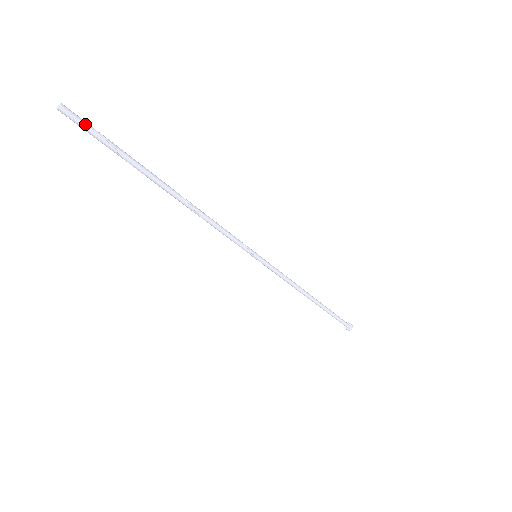
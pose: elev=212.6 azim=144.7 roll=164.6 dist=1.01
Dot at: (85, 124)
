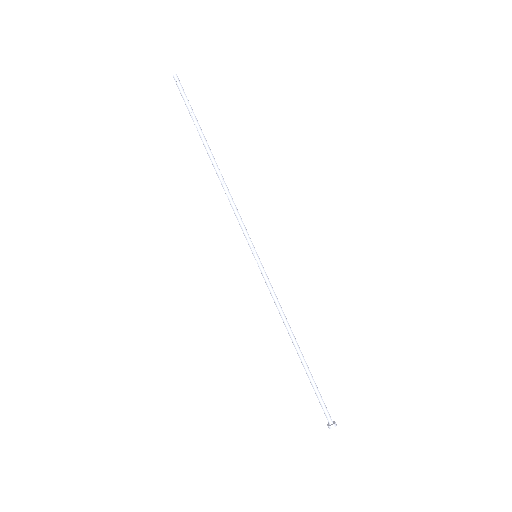
Dot at: (183, 90)
